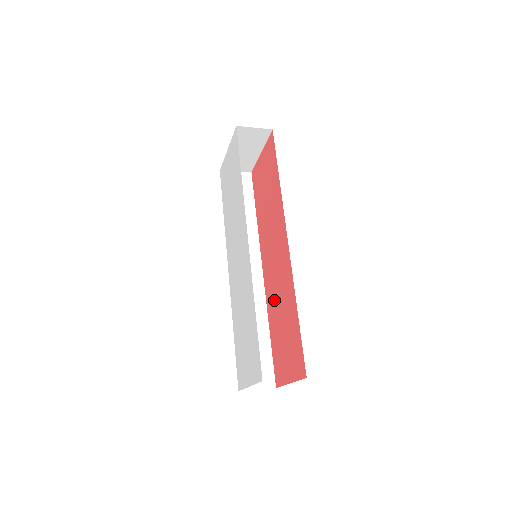
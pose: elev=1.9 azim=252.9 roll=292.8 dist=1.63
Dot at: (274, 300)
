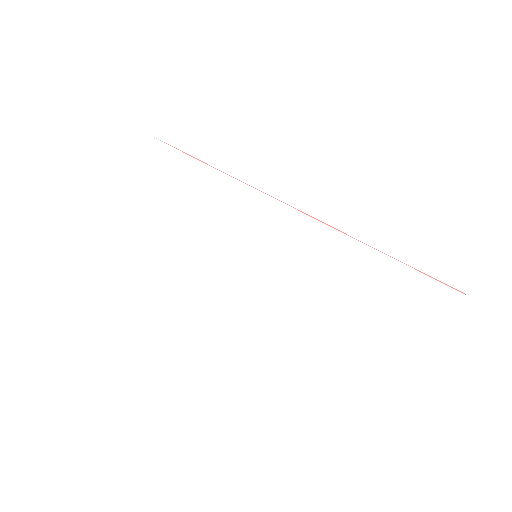
Dot at: occluded
